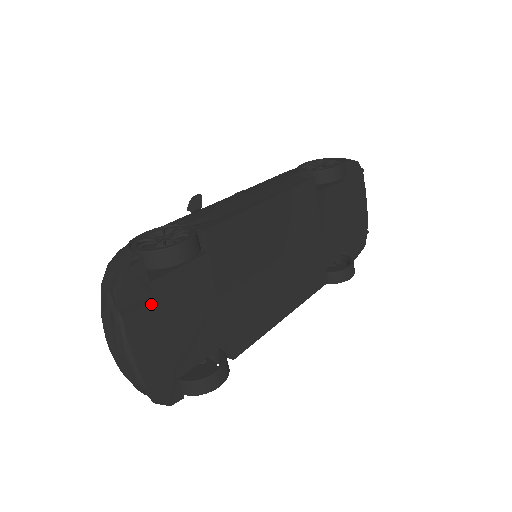
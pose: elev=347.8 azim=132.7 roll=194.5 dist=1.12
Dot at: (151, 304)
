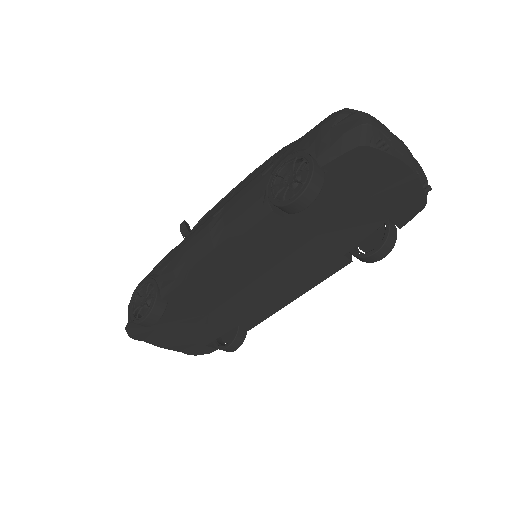
Dot at: (155, 332)
